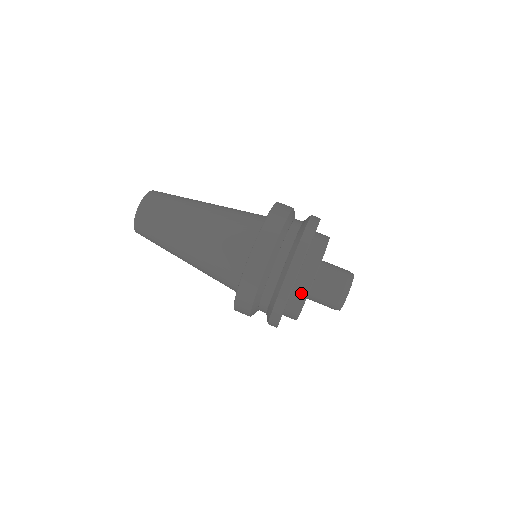
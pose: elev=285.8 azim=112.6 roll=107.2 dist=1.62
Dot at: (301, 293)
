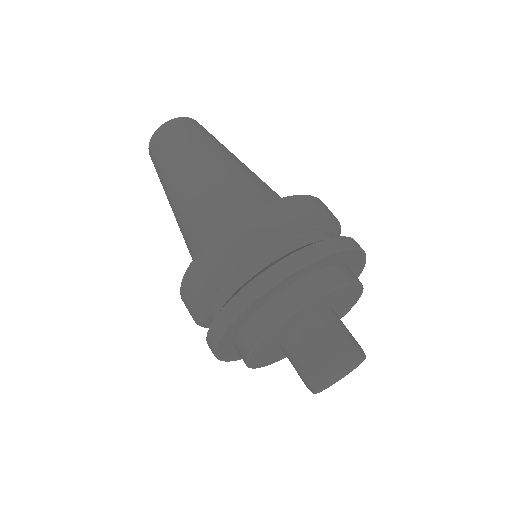
Dot at: (241, 352)
